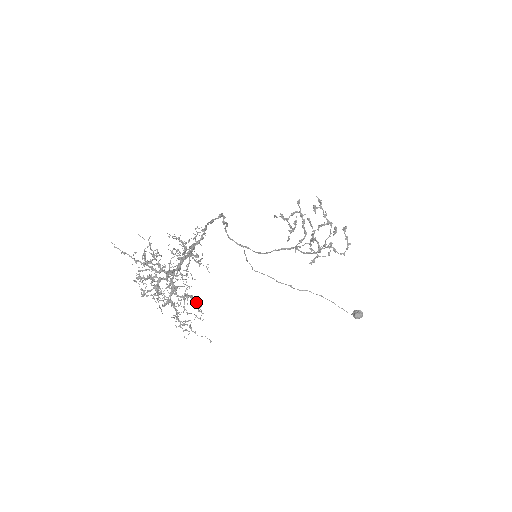
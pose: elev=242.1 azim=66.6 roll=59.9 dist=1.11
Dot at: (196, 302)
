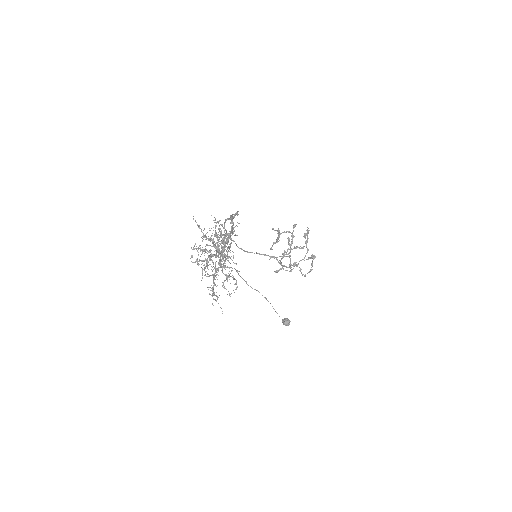
Dot at: (236, 283)
